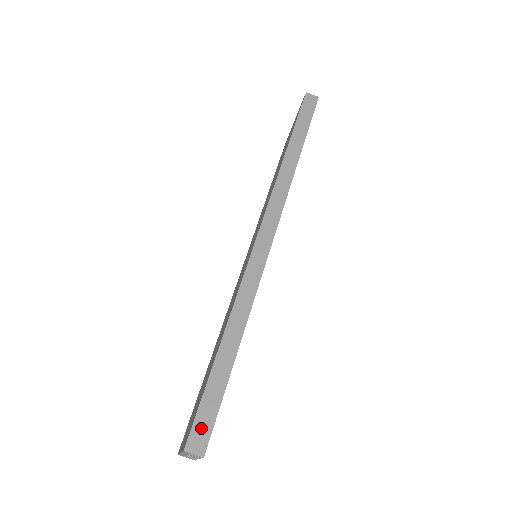
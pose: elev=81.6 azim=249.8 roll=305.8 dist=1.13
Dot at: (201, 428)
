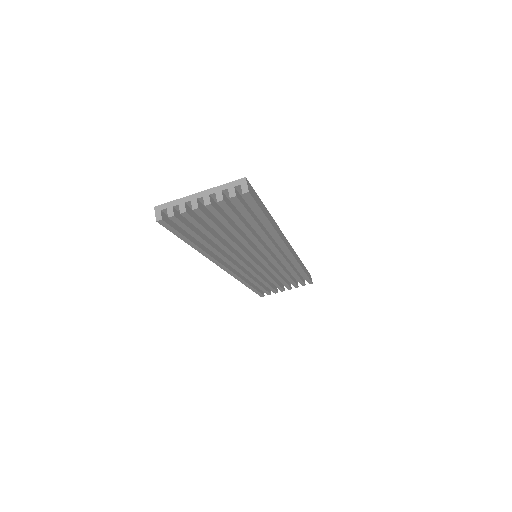
Dot at: (253, 192)
